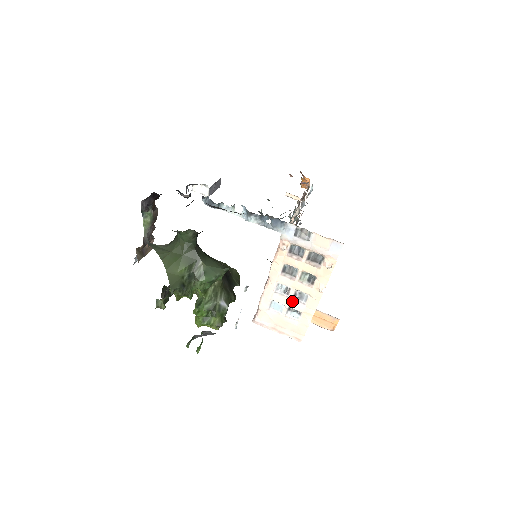
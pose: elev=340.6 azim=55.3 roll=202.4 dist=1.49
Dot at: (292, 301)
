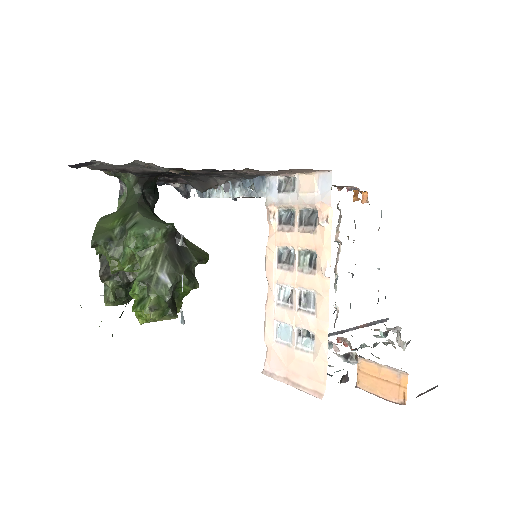
Dot at: (298, 313)
